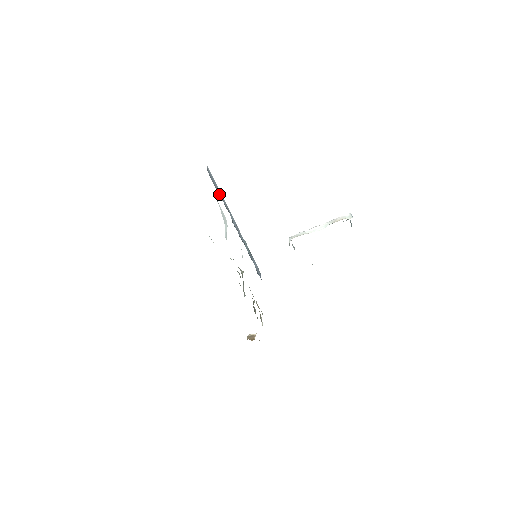
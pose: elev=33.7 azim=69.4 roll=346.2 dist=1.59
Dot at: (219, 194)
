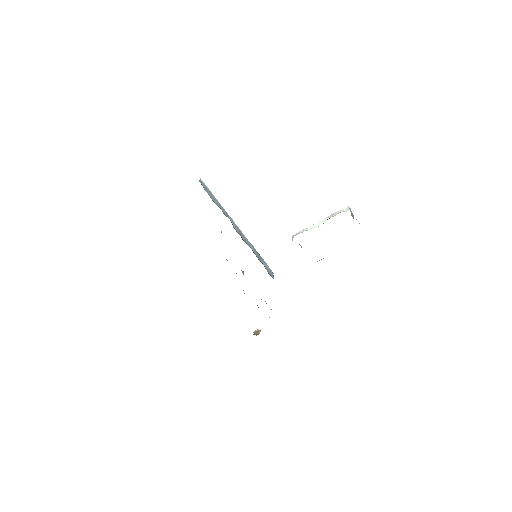
Dot at: (216, 202)
